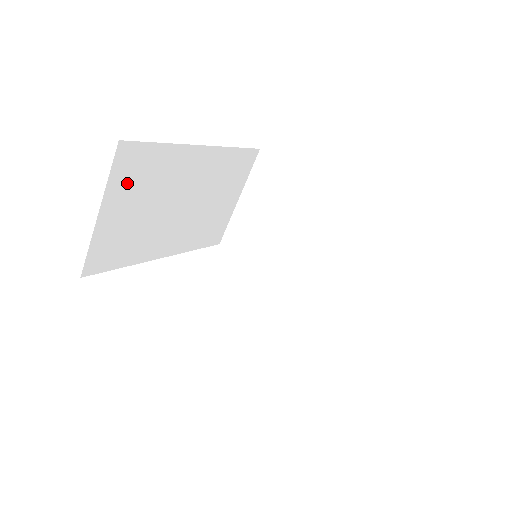
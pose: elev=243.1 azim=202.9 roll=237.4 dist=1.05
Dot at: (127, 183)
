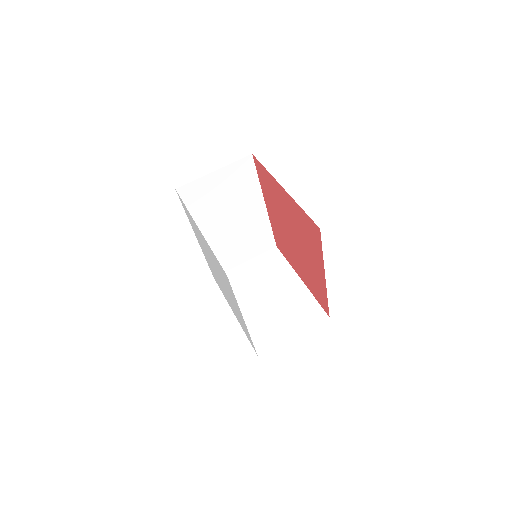
Dot at: (234, 175)
